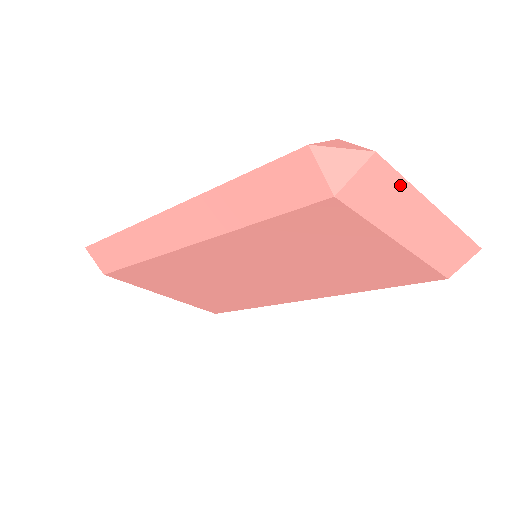
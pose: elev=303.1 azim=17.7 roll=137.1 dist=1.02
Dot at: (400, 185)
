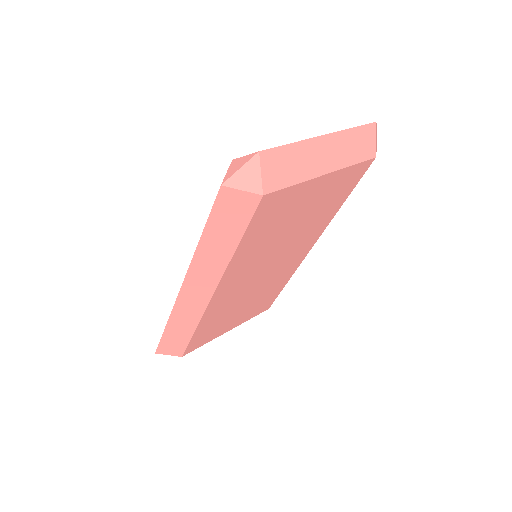
Dot at: (291, 149)
